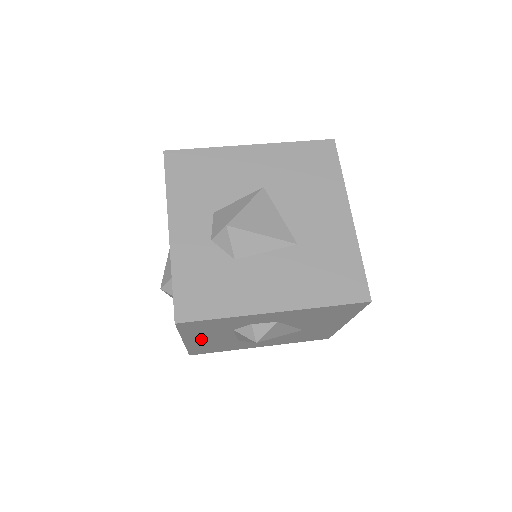
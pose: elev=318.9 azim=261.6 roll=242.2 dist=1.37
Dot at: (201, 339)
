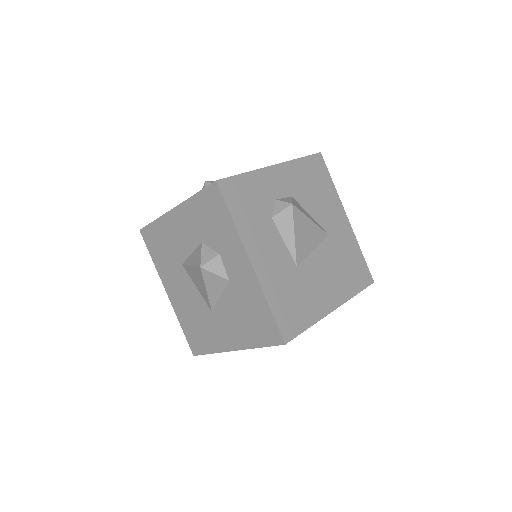
Dot at: (262, 253)
